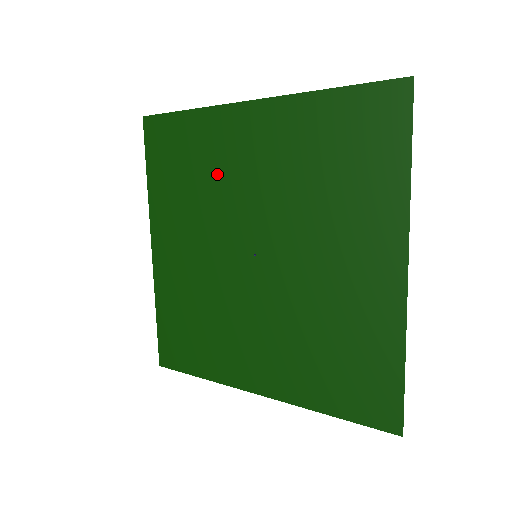
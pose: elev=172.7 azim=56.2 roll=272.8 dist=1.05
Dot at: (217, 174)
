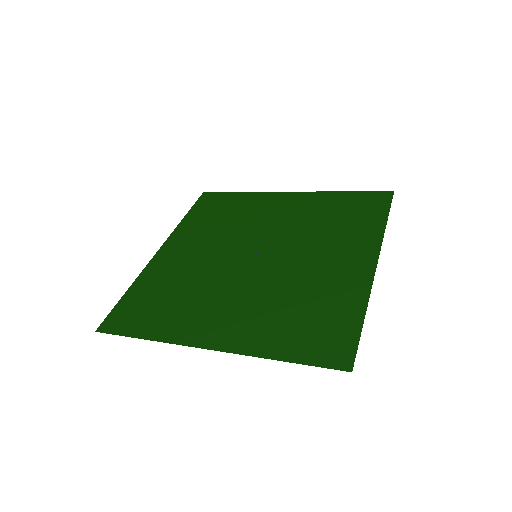
Dot at: (247, 217)
